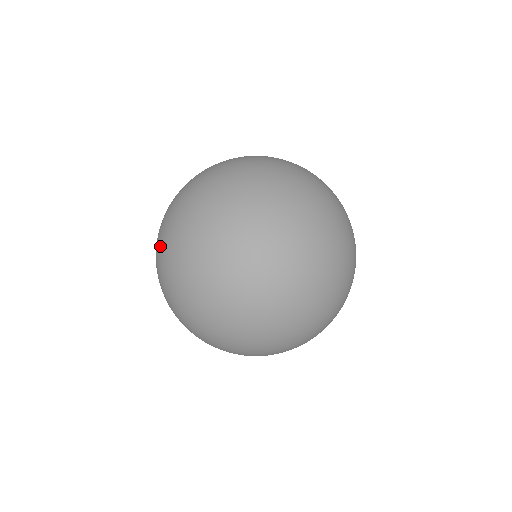
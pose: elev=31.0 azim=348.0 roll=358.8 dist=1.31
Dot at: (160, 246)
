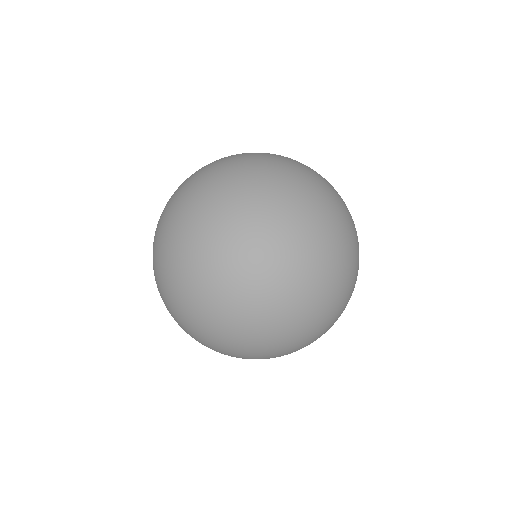
Dot at: (248, 205)
